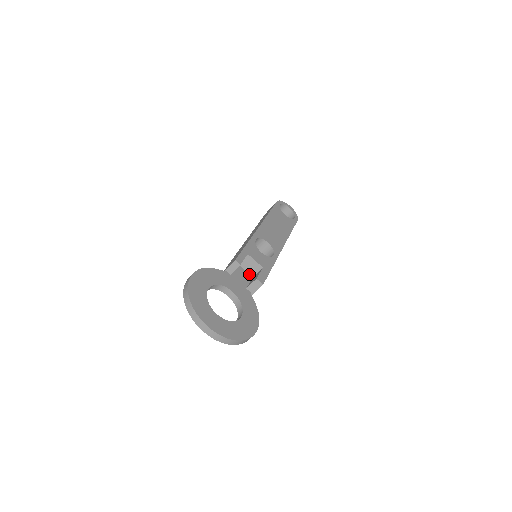
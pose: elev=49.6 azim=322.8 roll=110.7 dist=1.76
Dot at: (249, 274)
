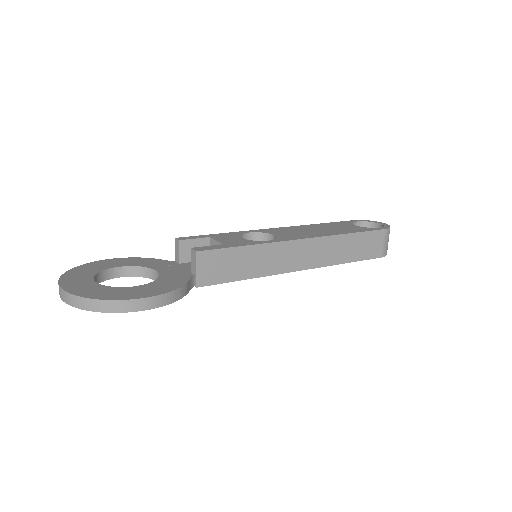
Dot at: occluded
